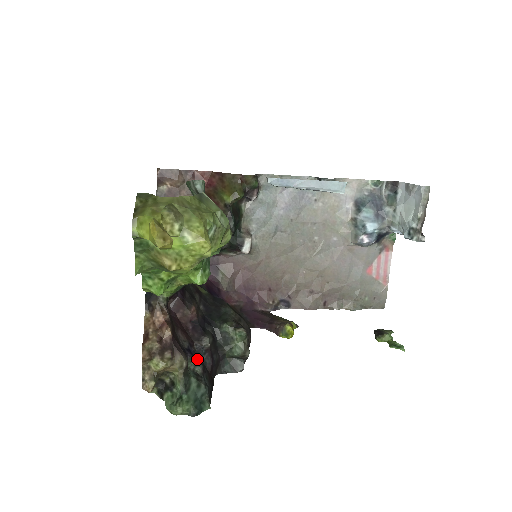
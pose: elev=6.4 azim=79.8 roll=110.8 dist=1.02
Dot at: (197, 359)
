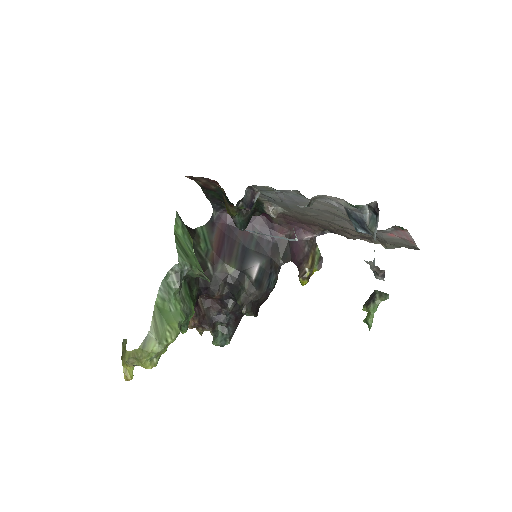
Dot at: (223, 320)
